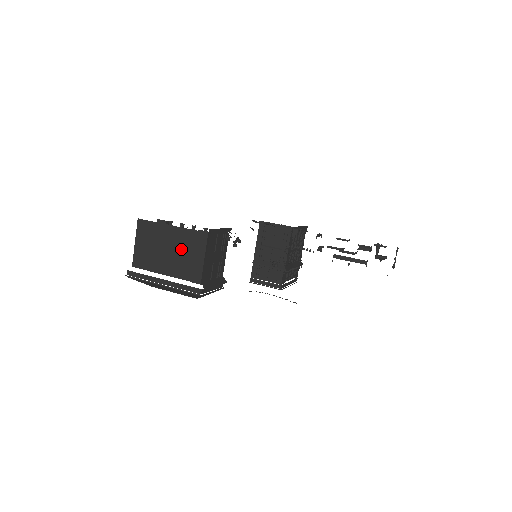
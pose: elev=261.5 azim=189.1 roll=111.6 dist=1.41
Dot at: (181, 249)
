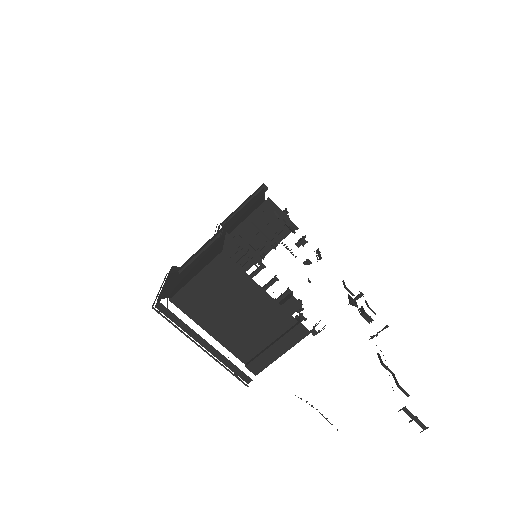
Dot at: (258, 325)
